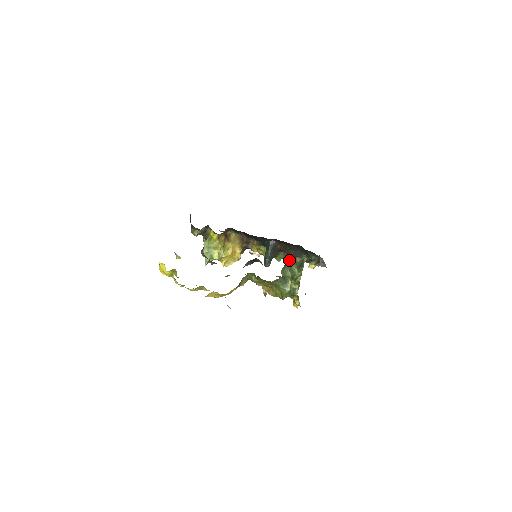
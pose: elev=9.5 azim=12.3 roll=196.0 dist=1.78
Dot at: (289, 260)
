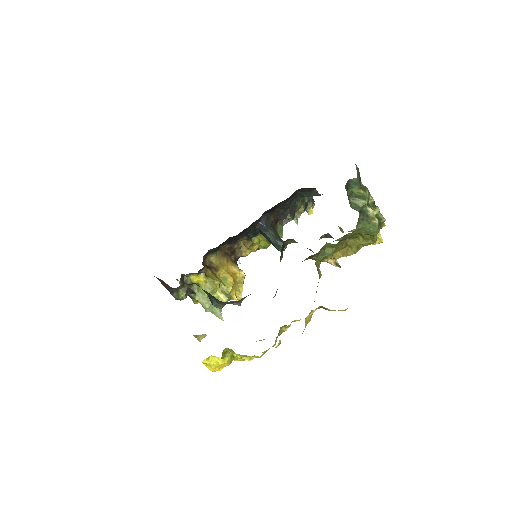
Dot at: (345, 188)
